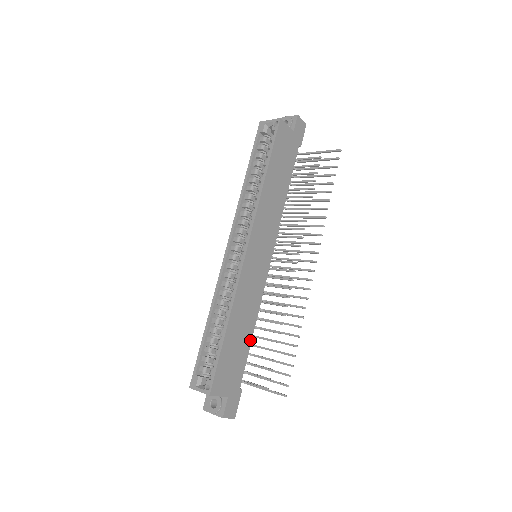
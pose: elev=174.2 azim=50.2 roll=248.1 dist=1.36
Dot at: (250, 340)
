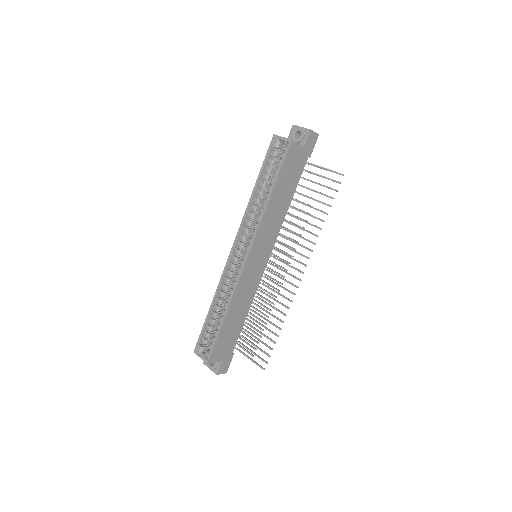
Dot at: (244, 321)
